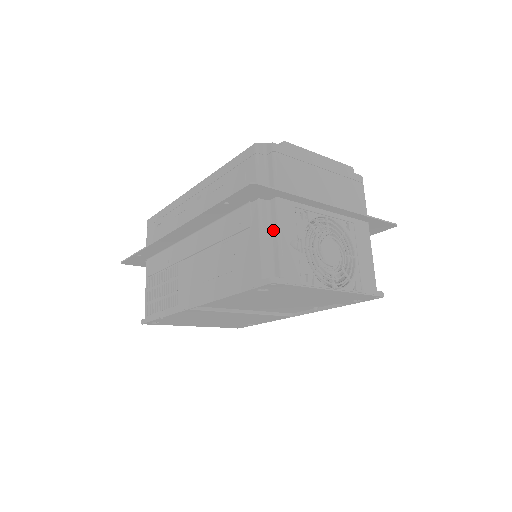
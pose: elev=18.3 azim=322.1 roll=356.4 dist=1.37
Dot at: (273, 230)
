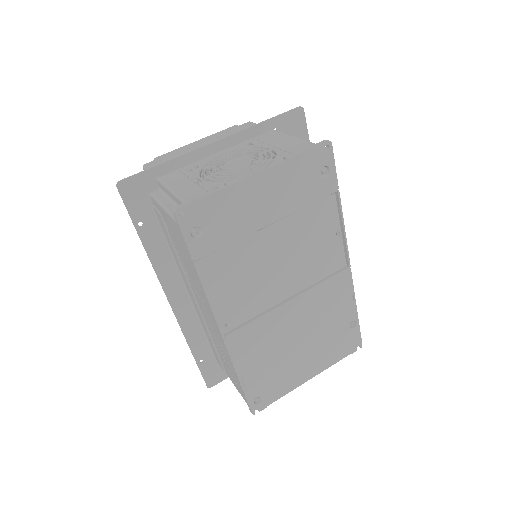
Dot at: (169, 195)
